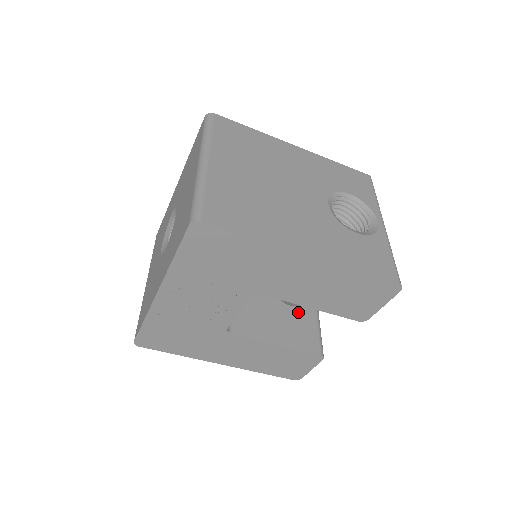
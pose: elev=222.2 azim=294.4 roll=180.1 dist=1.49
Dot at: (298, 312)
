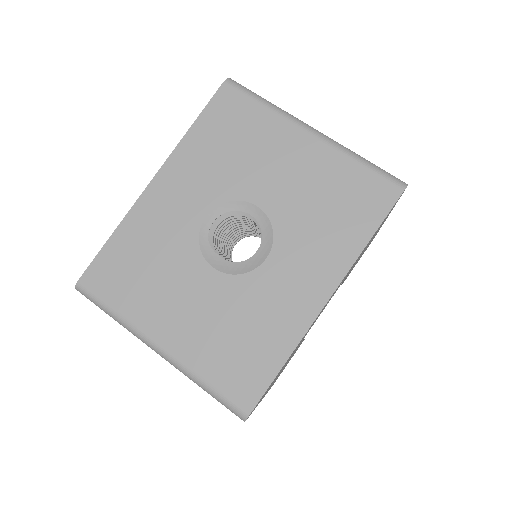
Dot at: occluded
